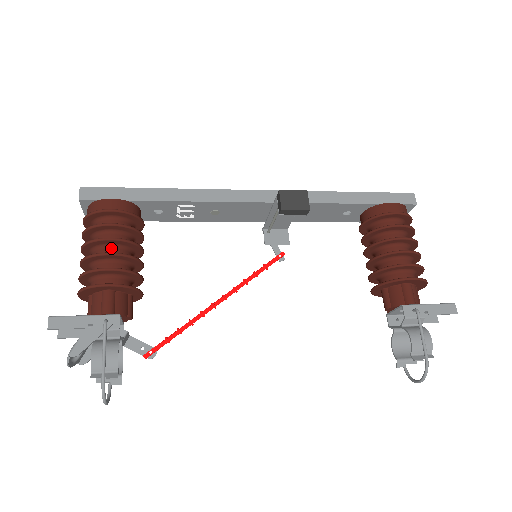
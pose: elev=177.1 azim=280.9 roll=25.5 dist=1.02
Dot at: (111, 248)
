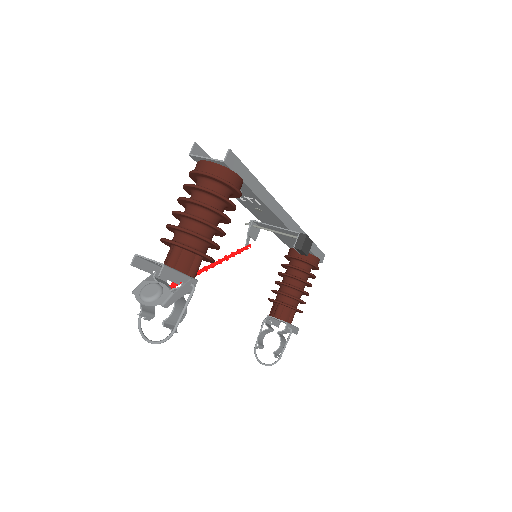
Dot at: (217, 219)
